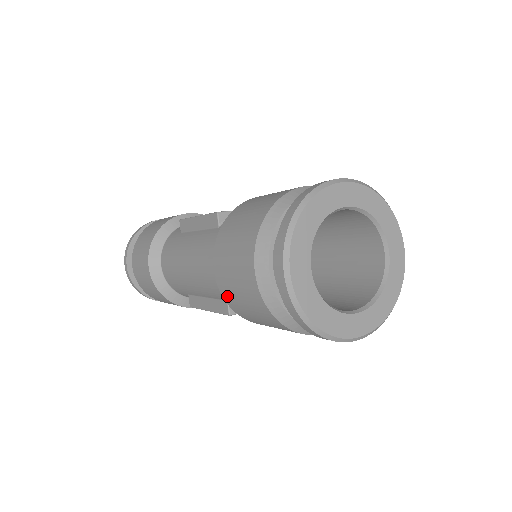
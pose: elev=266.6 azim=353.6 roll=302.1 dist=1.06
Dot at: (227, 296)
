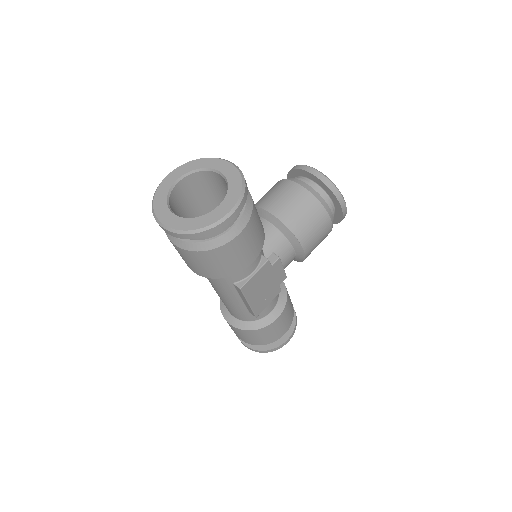
Dot at: (203, 274)
